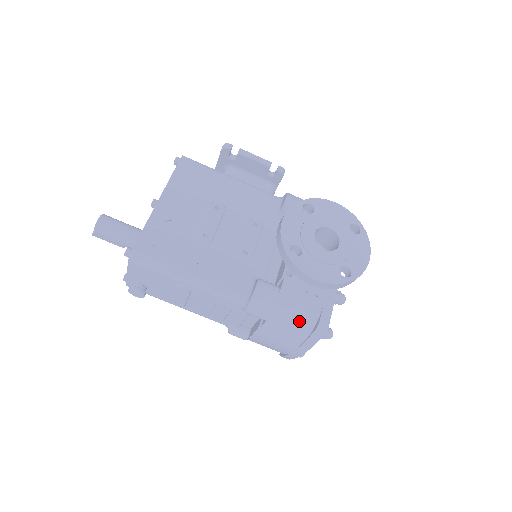
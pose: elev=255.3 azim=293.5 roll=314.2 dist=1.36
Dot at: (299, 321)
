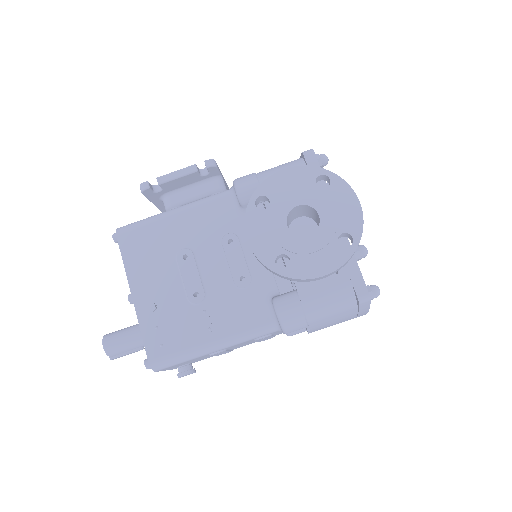
Dot at: (338, 307)
